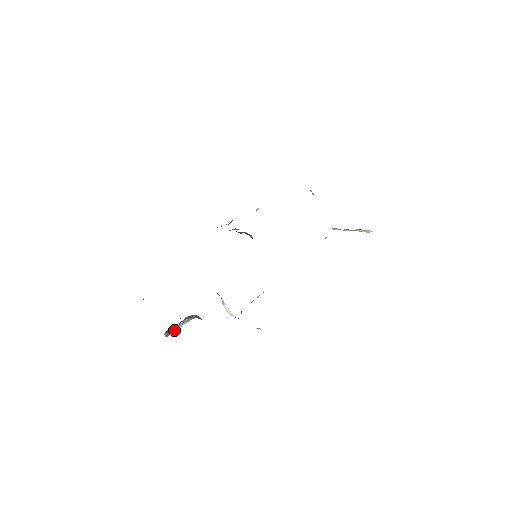
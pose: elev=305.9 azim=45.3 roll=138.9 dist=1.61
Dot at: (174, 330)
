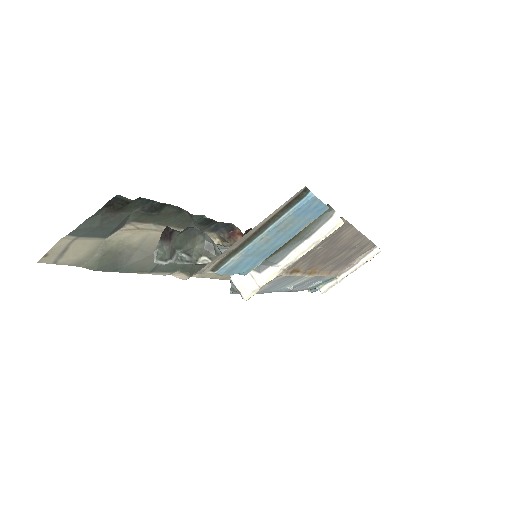
Dot at: (170, 254)
